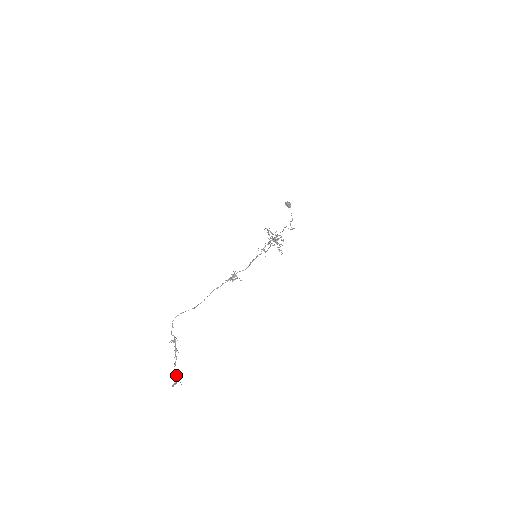
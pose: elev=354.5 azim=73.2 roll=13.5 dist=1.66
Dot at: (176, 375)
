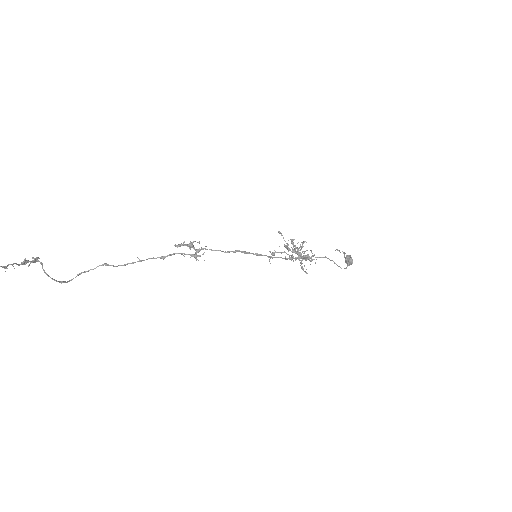
Dot at: out of frame
